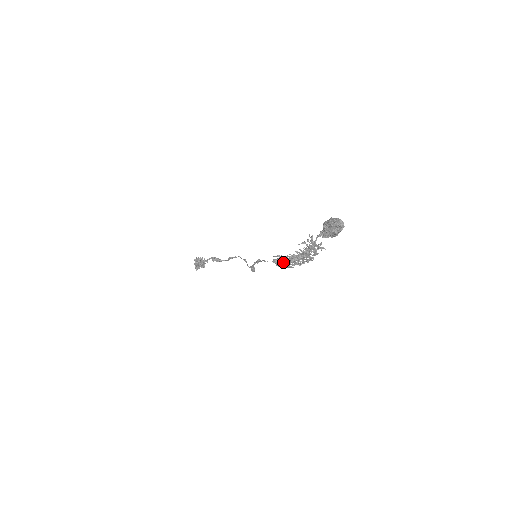
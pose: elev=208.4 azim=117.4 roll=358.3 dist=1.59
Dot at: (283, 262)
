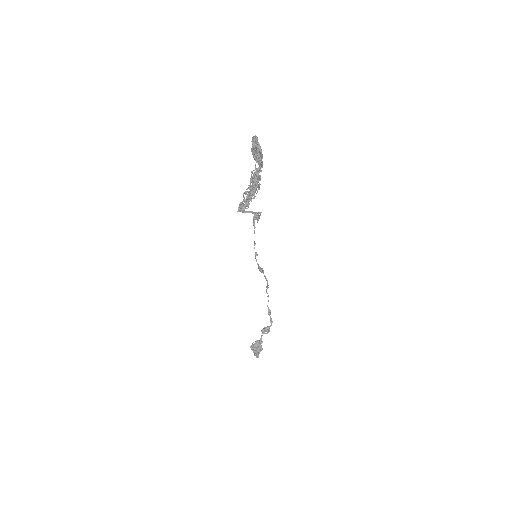
Dot at: (242, 202)
